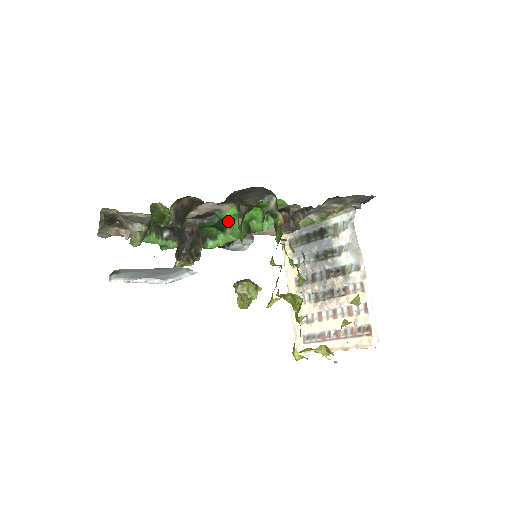
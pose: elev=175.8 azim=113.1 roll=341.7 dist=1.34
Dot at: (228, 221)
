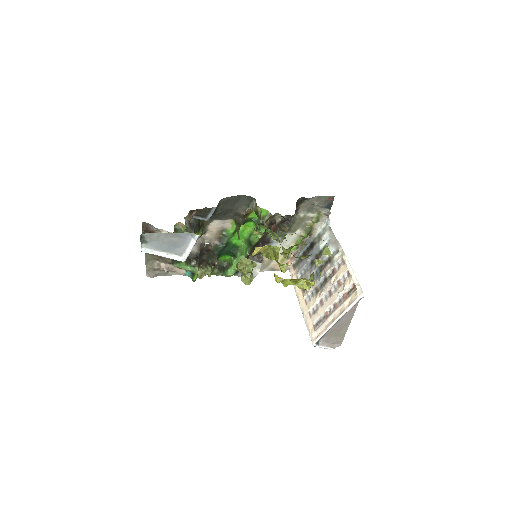
Dot at: (236, 245)
